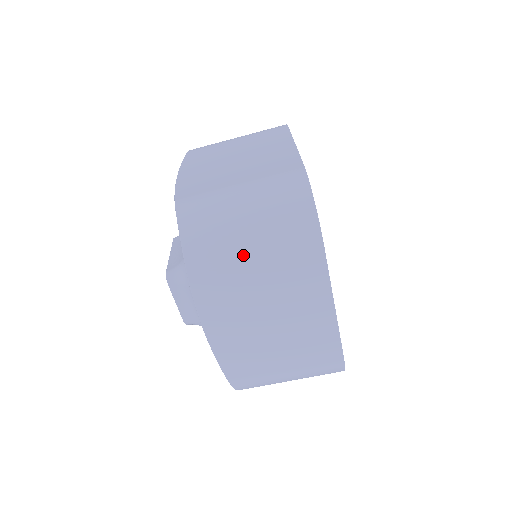
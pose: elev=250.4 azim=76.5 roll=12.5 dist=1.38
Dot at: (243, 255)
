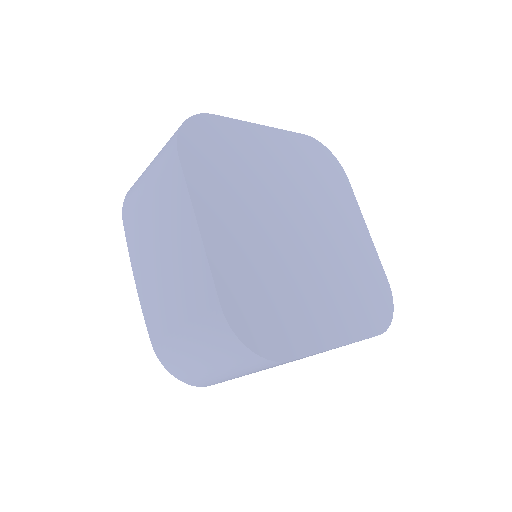
Dot at: (232, 377)
